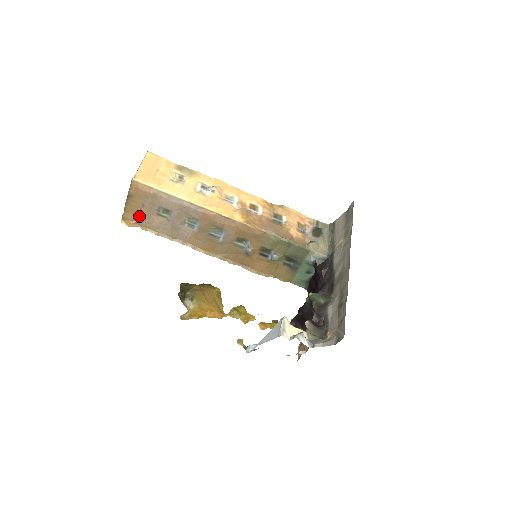
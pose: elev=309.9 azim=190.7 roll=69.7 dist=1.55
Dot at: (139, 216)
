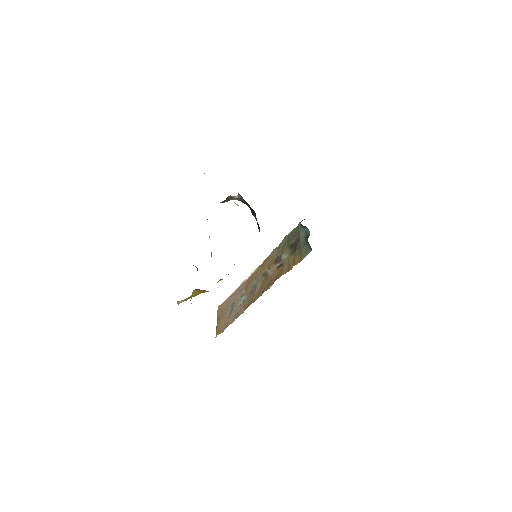
Dot at: (222, 327)
